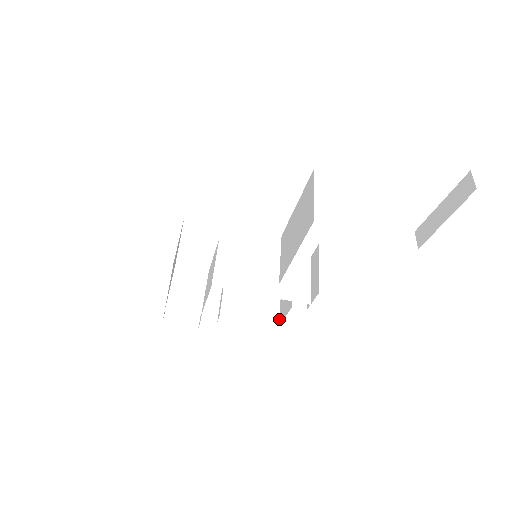
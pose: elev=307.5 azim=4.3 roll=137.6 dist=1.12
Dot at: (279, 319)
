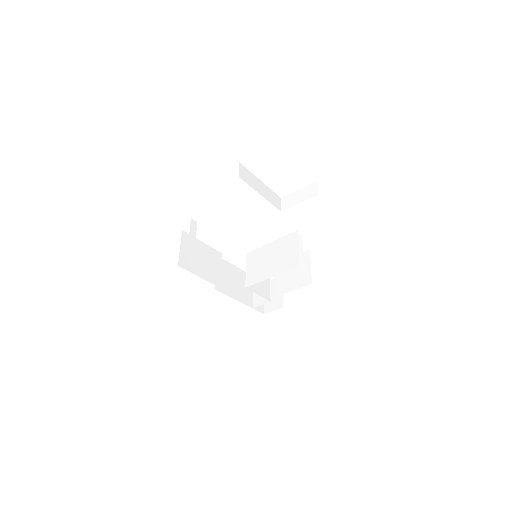
Dot at: (311, 279)
